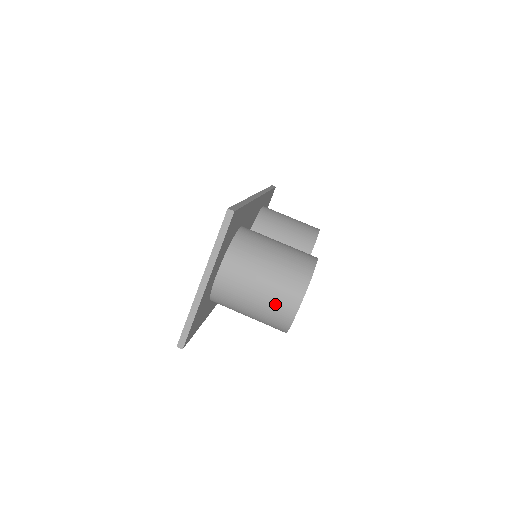
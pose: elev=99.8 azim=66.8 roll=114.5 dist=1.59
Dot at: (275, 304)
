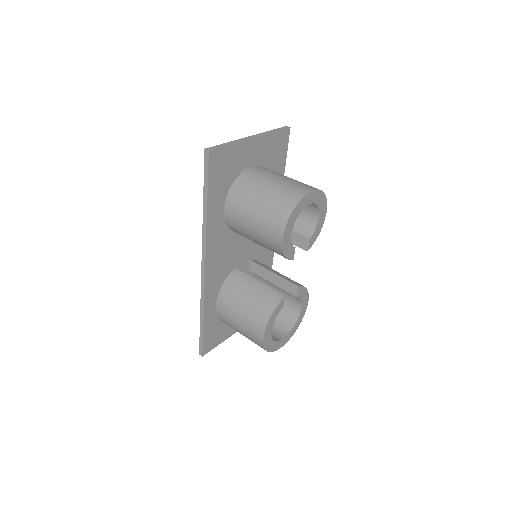
Dot at: (292, 186)
